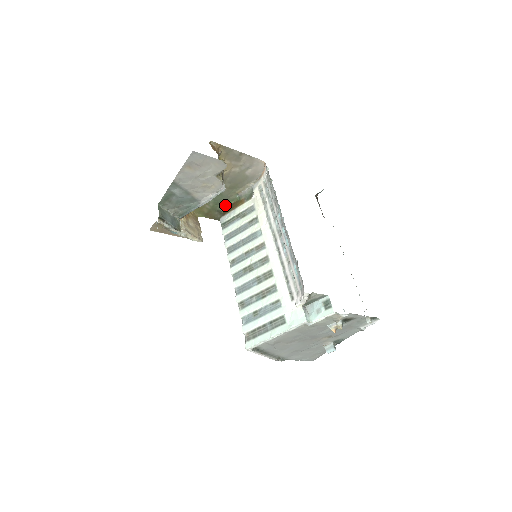
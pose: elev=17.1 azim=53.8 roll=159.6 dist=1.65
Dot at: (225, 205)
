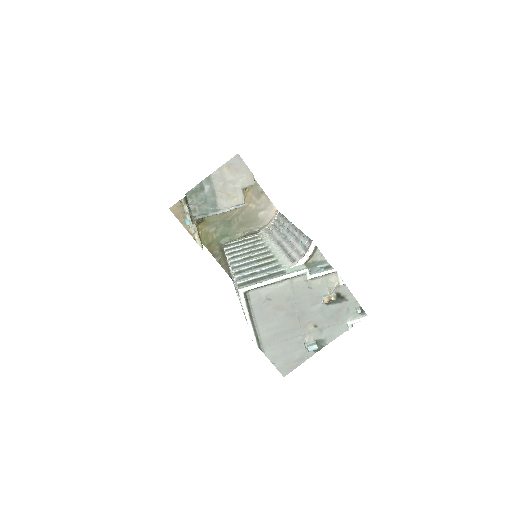
Dot at: occluded
